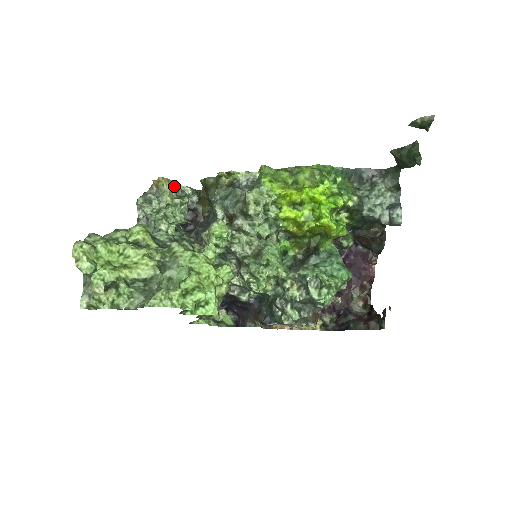
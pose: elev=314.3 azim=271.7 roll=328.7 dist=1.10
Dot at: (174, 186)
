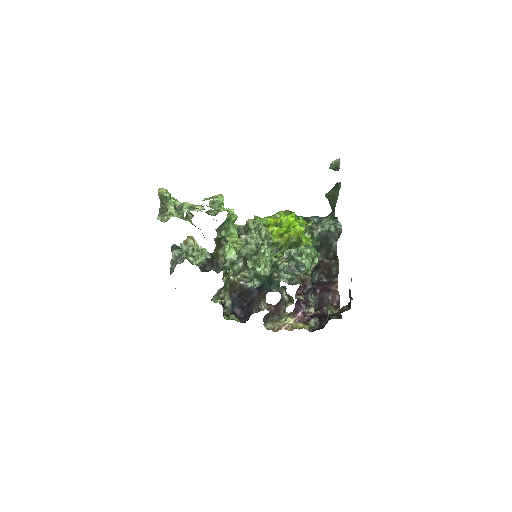
Dot at: (196, 245)
